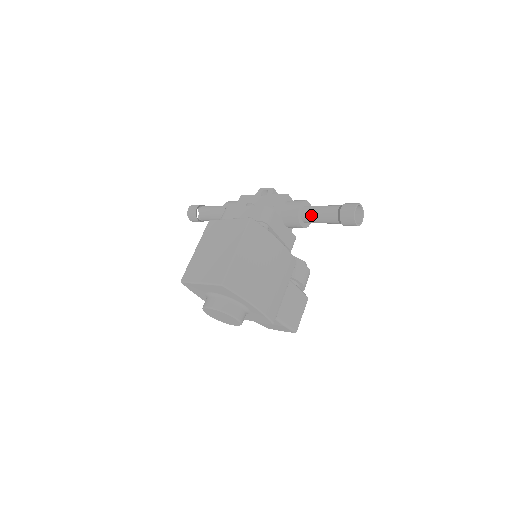
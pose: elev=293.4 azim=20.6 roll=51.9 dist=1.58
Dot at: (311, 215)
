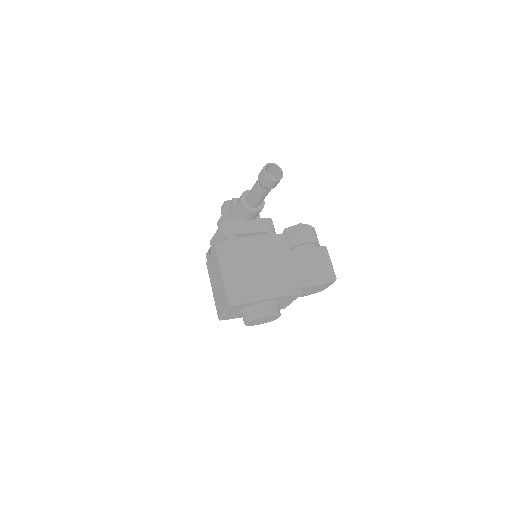
Dot at: (252, 200)
